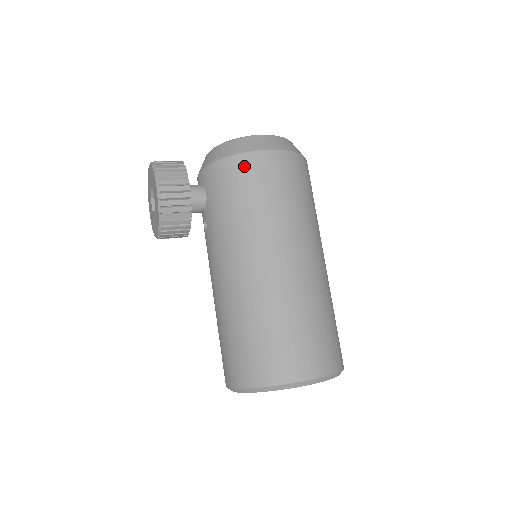
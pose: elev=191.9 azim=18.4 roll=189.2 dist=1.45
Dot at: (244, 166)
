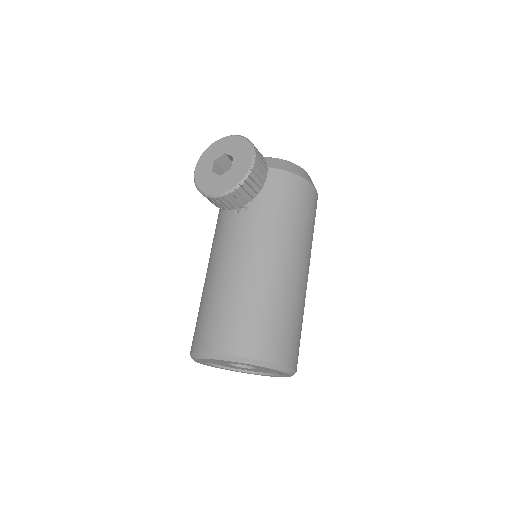
Dot at: (300, 186)
